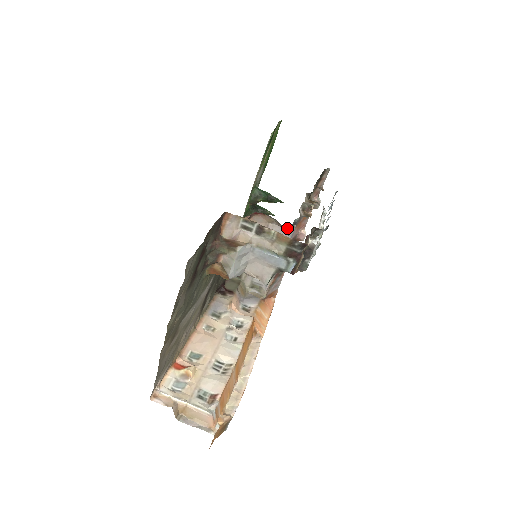
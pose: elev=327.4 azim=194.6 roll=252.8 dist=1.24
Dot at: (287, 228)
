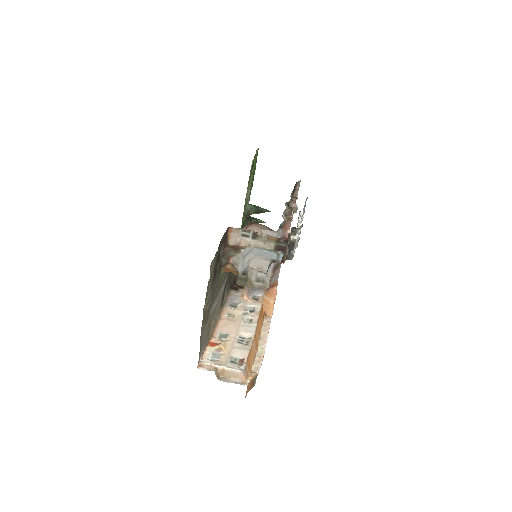
Dot at: (276, 231)
